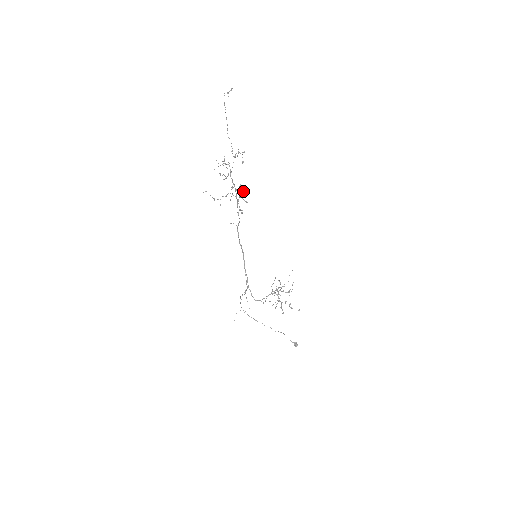
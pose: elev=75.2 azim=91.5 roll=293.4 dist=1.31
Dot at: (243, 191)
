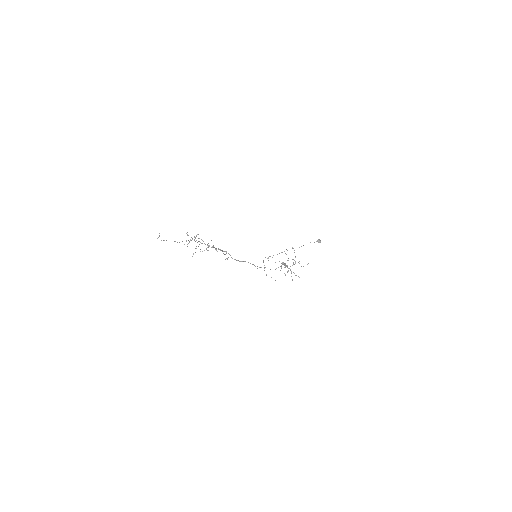
Dot at: occluded
